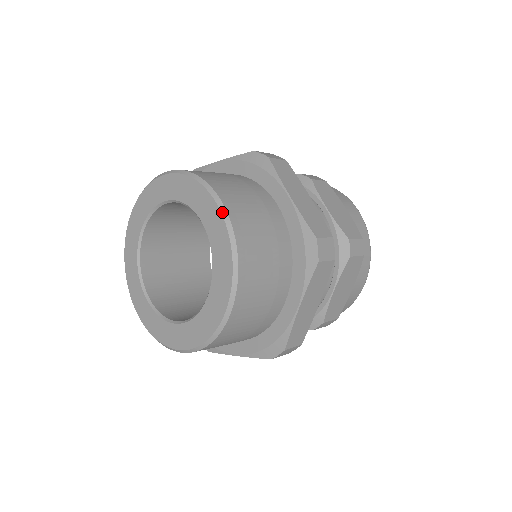
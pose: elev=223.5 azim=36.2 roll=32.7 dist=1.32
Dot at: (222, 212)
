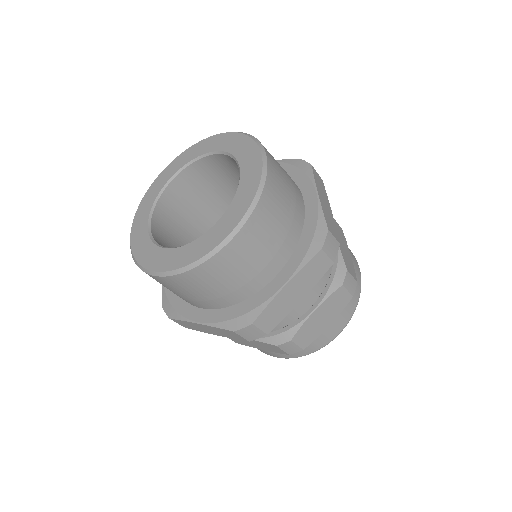
Dot at: (263, 161)
